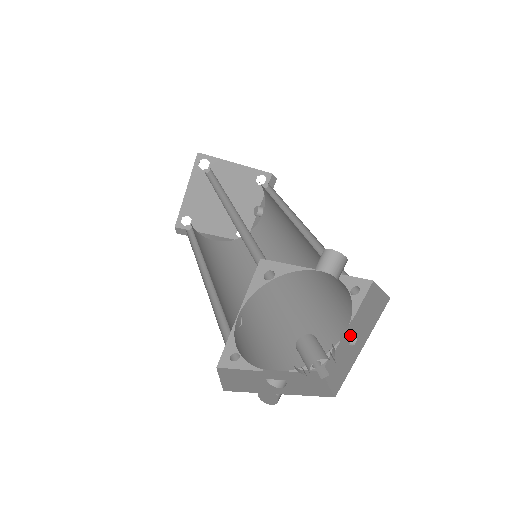
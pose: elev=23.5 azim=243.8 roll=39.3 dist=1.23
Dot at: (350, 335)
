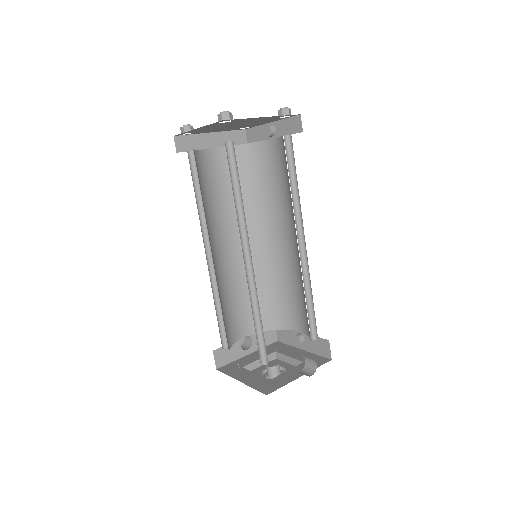
Dot at: occluded
